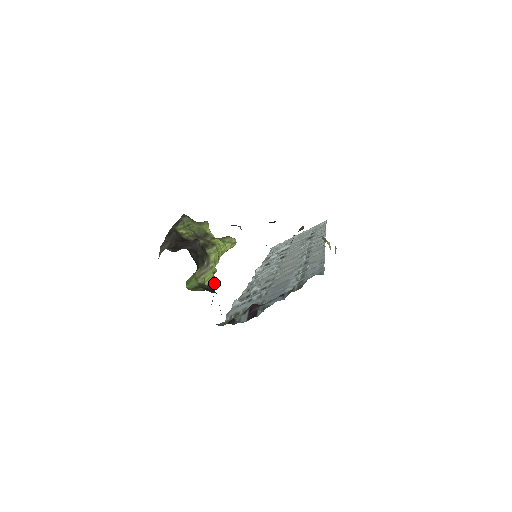
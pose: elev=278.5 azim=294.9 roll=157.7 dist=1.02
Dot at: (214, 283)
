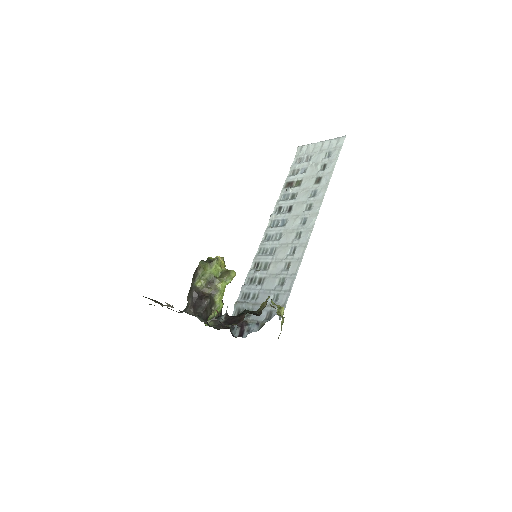
Dot at: (221, 309)
